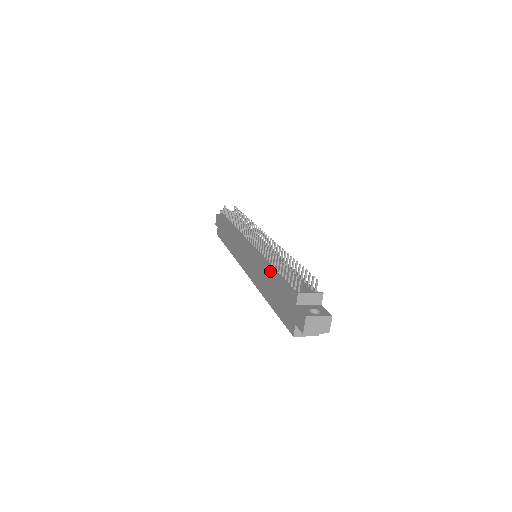
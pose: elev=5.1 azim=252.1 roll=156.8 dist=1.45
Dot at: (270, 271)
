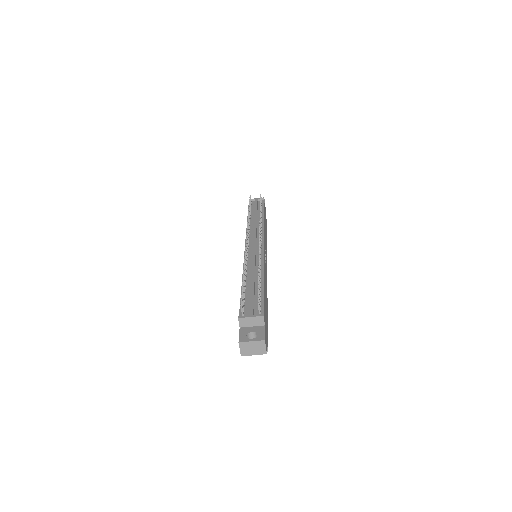
Dot at: occluded
